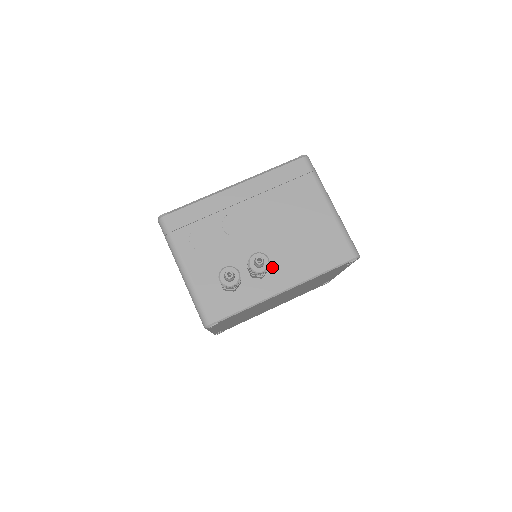
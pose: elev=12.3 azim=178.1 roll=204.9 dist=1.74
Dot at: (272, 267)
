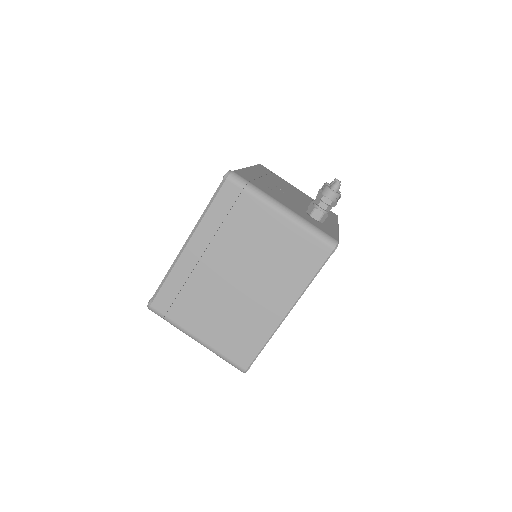
Dot at: occluded
